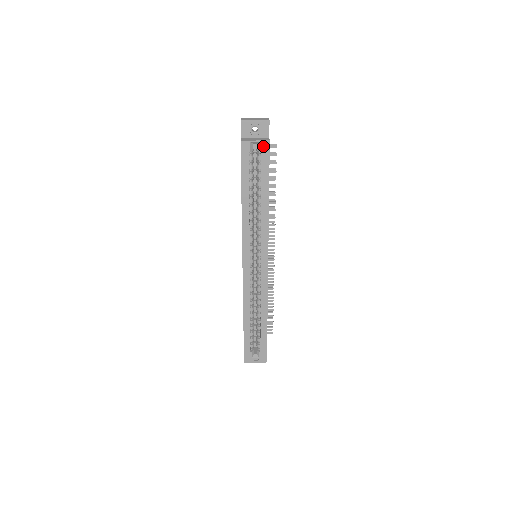
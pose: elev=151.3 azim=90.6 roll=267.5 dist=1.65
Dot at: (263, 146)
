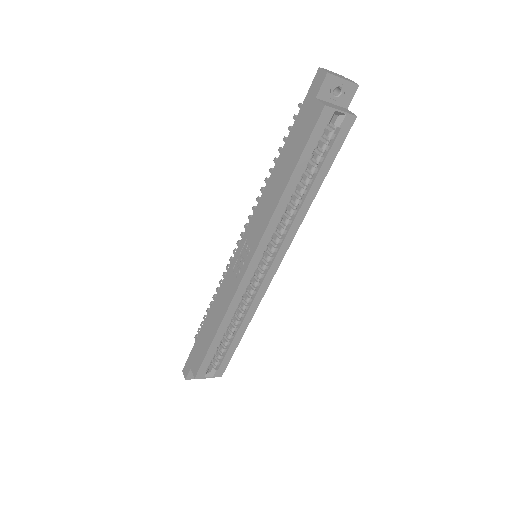
Dot at: (346, 121)
